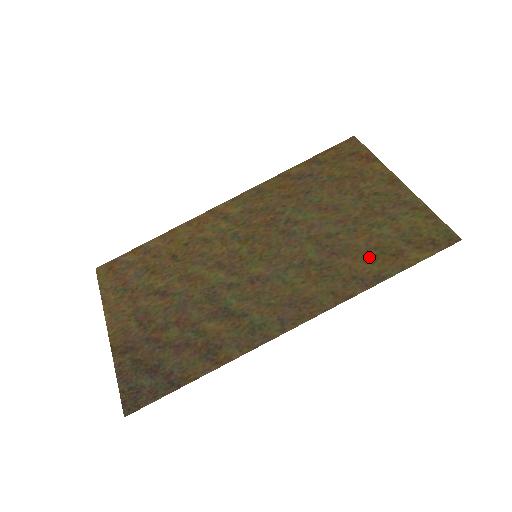
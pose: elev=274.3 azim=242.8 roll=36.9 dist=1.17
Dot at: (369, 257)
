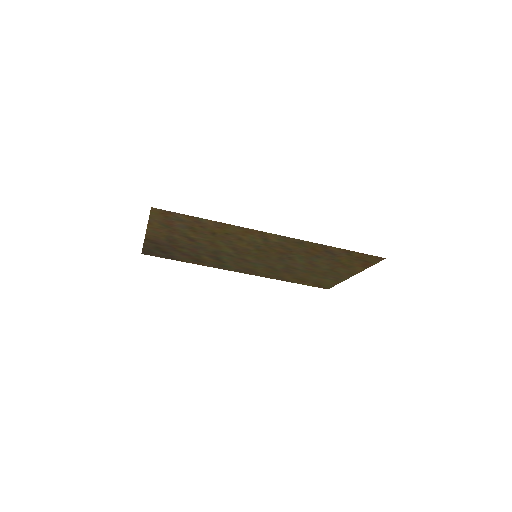
Dot at: (295, 278)
